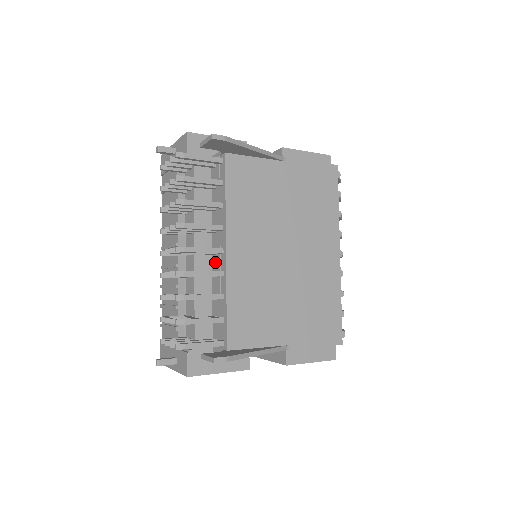
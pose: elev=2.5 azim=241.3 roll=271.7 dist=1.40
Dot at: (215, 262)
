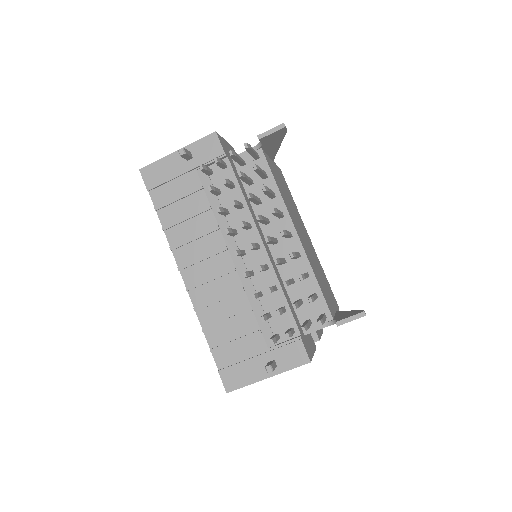
Dot at: (279, 251)
